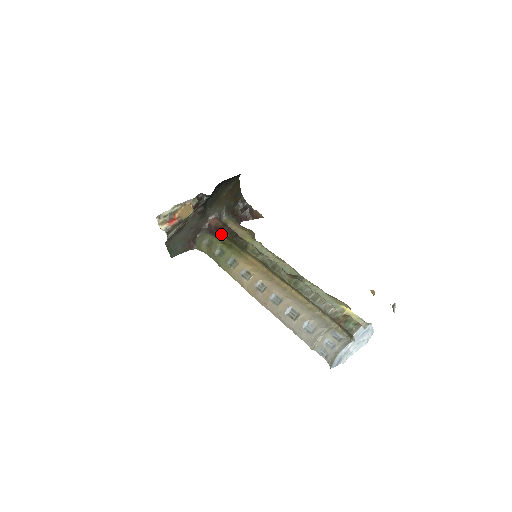
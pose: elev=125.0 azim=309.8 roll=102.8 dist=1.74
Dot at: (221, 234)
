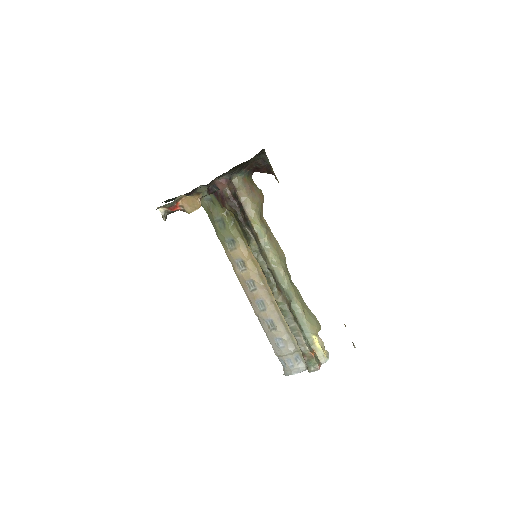
Dot at: (226, 208)
